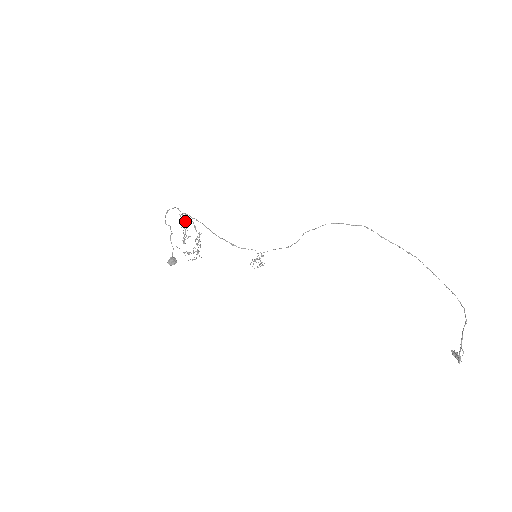
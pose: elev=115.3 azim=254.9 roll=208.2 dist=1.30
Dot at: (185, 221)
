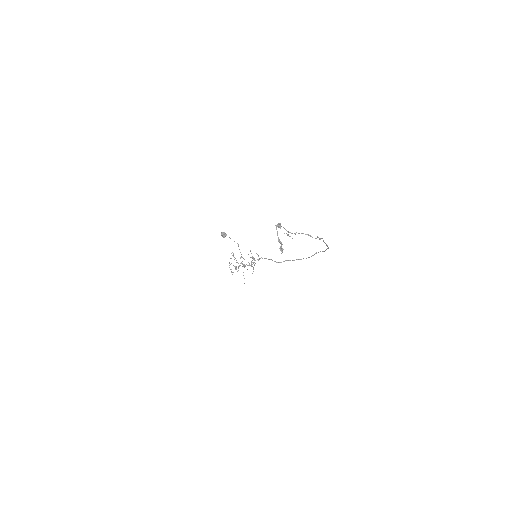
Dot at: occluded
